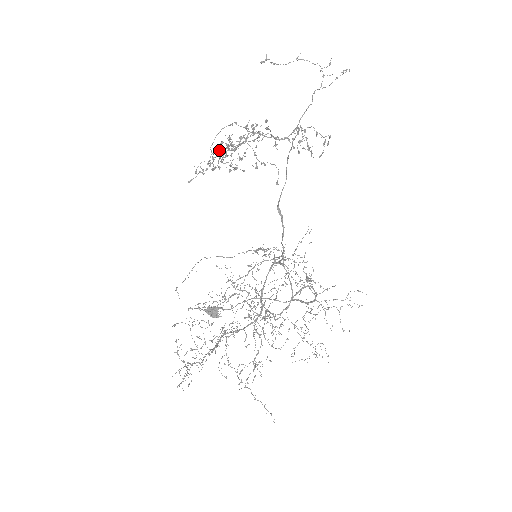
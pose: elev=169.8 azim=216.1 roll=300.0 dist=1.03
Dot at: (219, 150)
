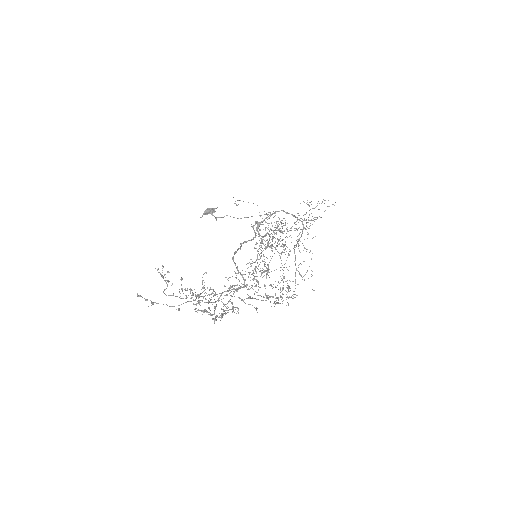
Dot at: occluded
